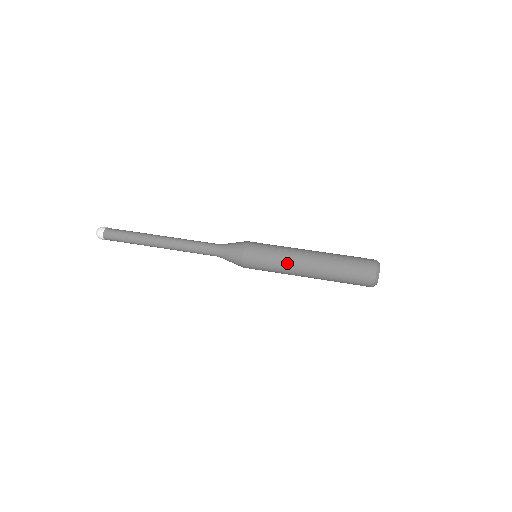
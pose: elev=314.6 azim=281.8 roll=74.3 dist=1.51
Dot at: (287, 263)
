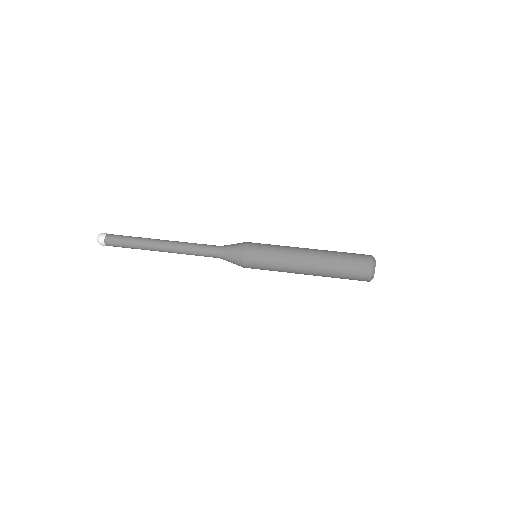
Dot at: (286, 269)
